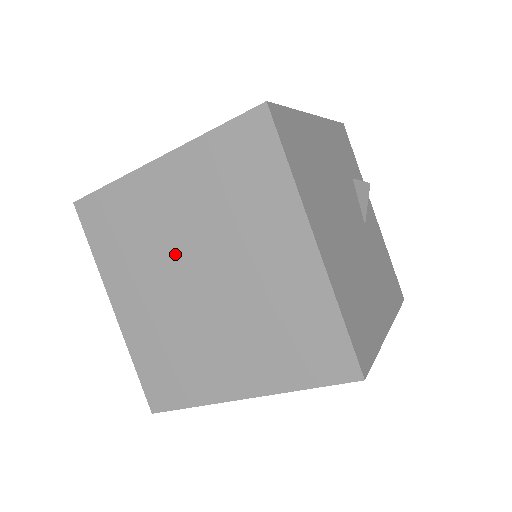
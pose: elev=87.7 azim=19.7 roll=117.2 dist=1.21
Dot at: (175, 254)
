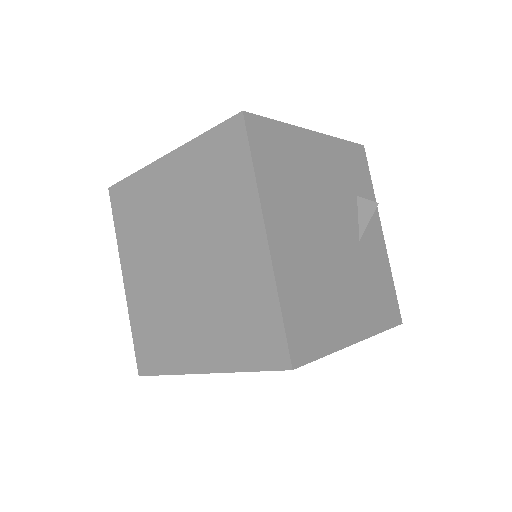
Dot at: (168, 237)
